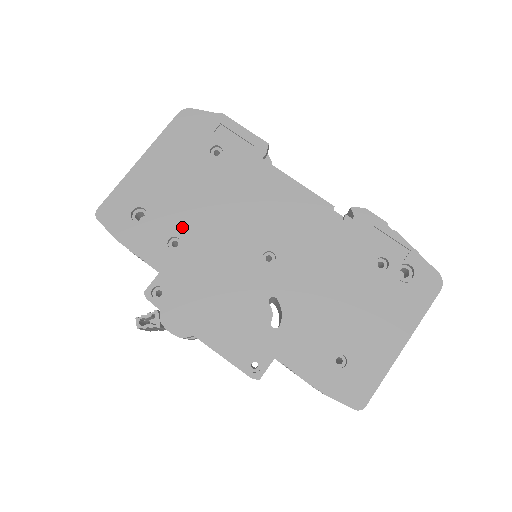
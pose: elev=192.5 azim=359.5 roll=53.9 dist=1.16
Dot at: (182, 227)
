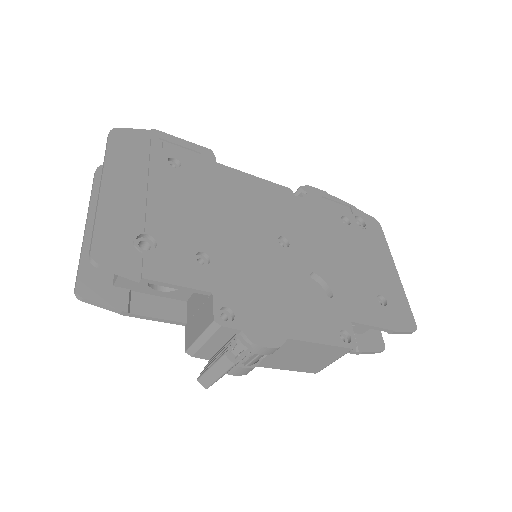
Dot at: (198, 240)
